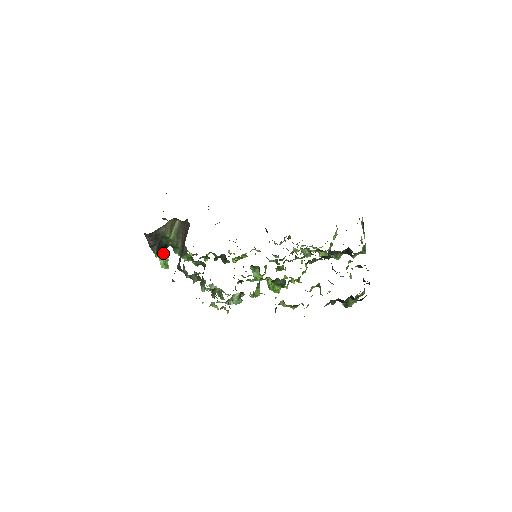
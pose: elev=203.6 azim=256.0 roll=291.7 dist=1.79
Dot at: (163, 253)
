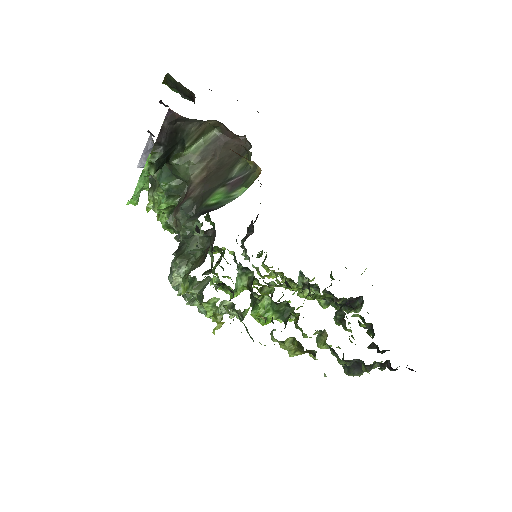
Dot at: occluded
